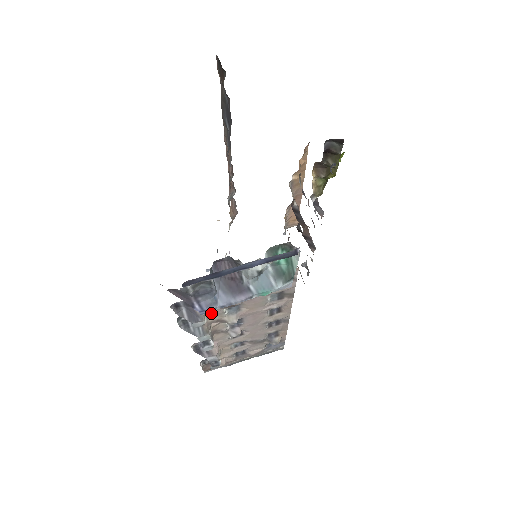
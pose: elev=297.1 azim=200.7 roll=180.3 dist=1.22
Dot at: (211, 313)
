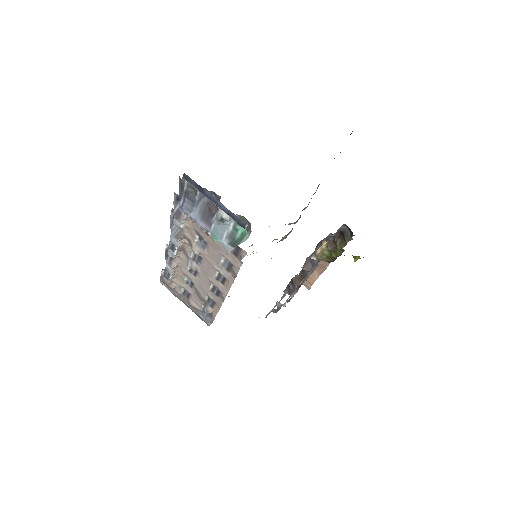
Dot at: (189, 229)
